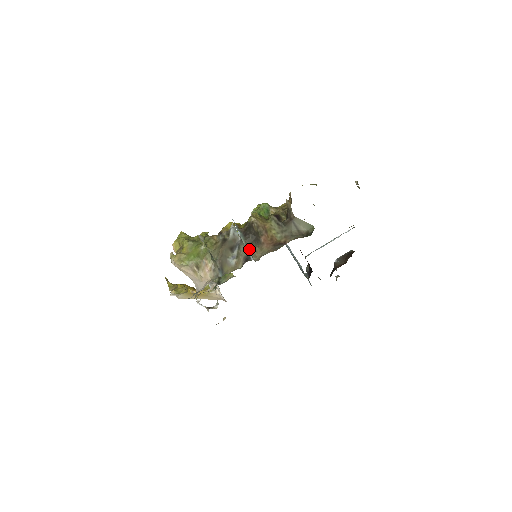
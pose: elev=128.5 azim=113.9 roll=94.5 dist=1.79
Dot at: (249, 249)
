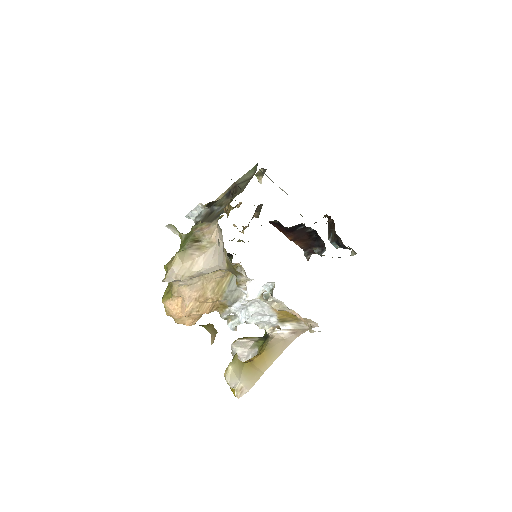
Dot at: occluded
